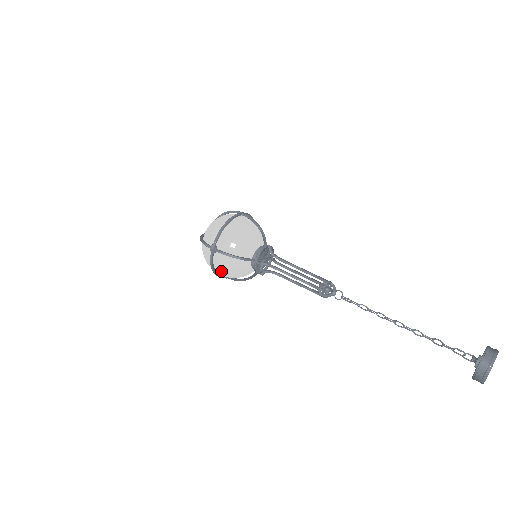
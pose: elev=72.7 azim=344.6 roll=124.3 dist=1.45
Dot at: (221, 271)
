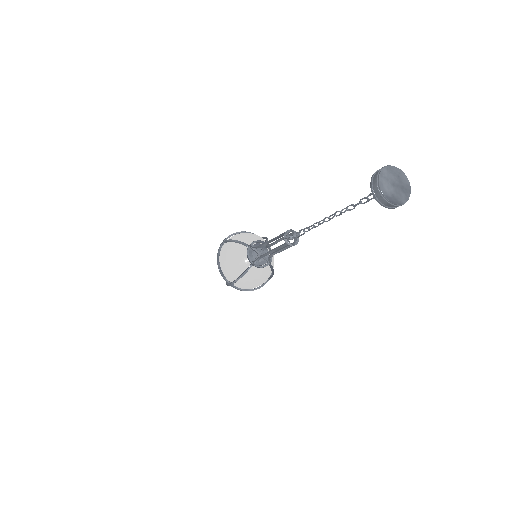
Dot at: (223, 262)
